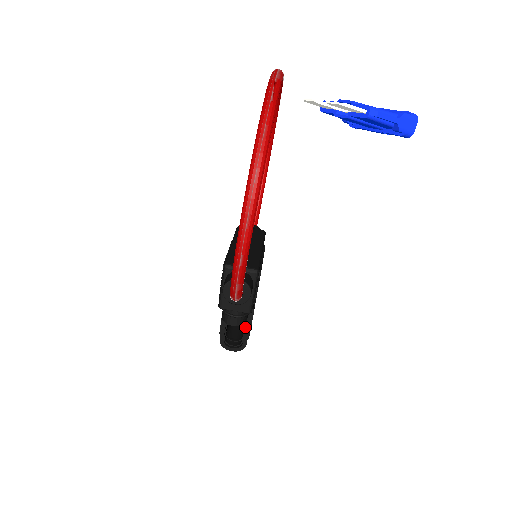
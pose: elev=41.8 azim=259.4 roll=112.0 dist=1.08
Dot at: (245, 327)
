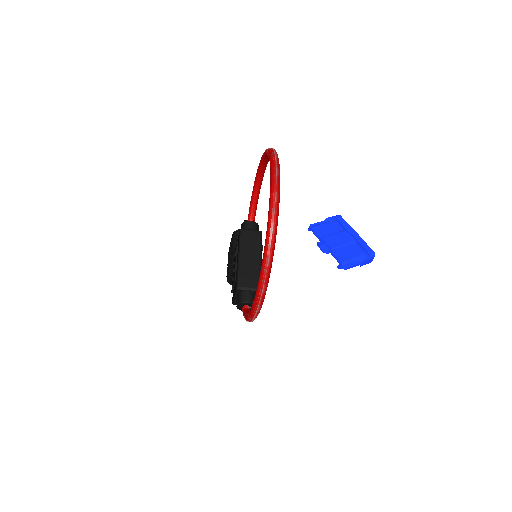
Dot at: occluded
